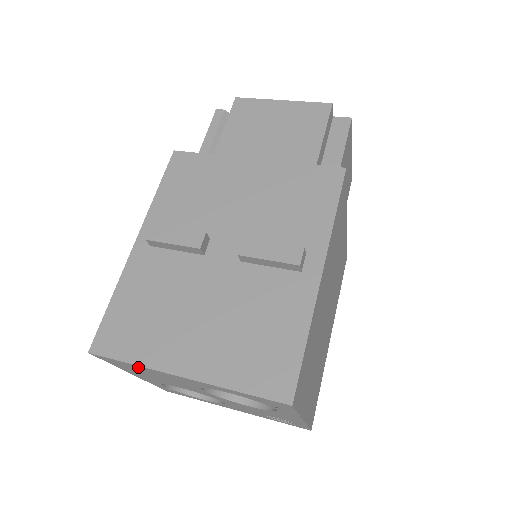
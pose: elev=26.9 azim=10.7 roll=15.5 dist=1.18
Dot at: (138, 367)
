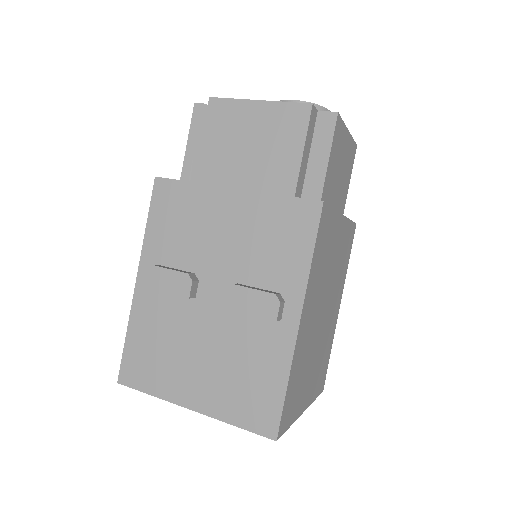
Dot at: occluded
